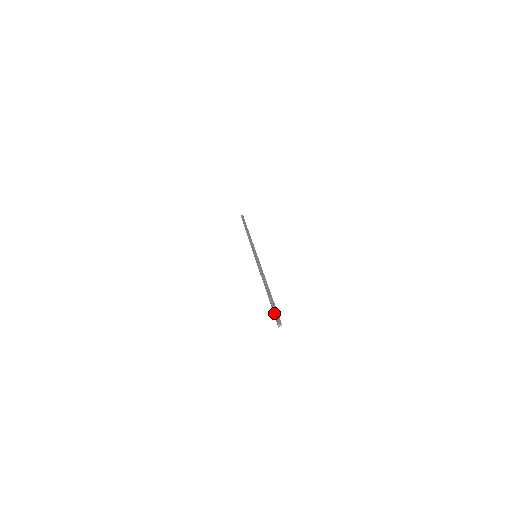
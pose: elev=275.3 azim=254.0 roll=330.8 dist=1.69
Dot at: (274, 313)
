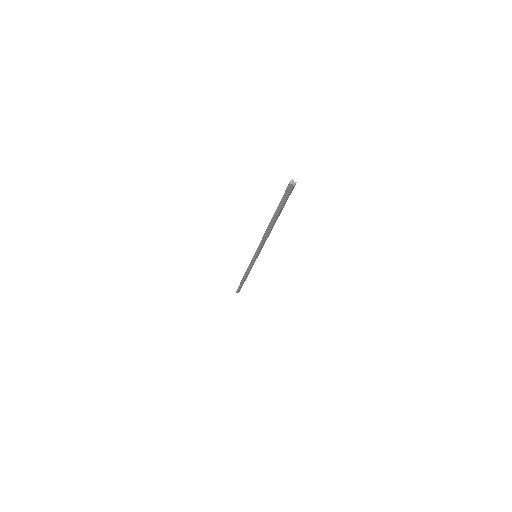
Dot at: occluded
